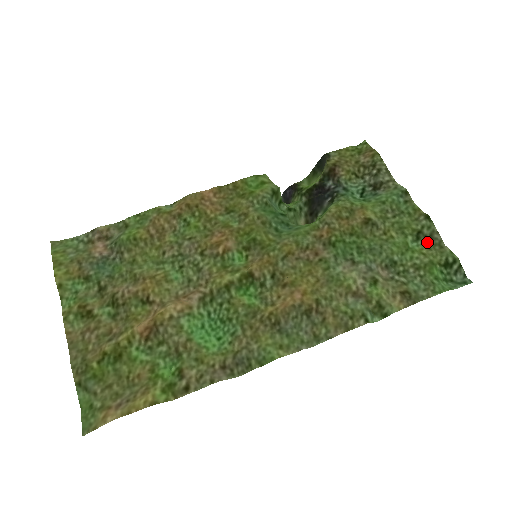
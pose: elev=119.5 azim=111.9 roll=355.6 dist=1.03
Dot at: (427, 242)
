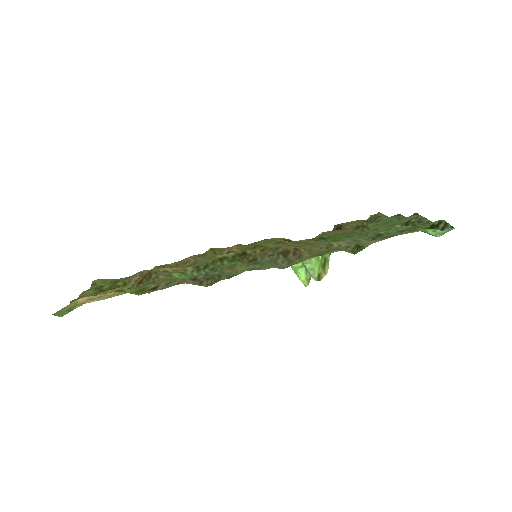
Dot at: (415, 225)
